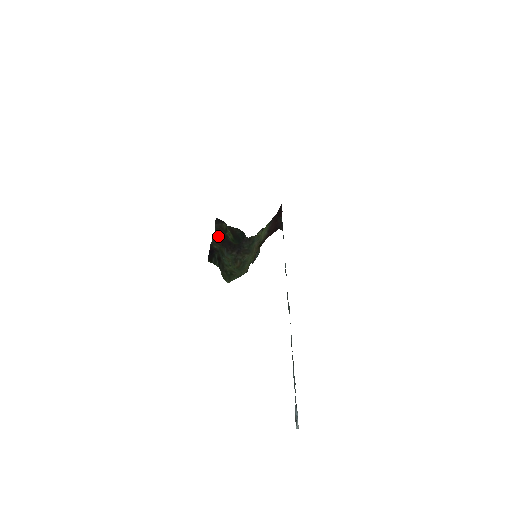
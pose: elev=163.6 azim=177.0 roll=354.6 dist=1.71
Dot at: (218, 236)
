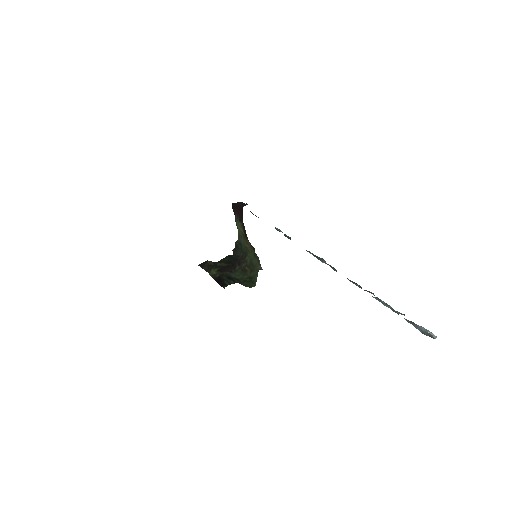
Dot at: (213, 271)
